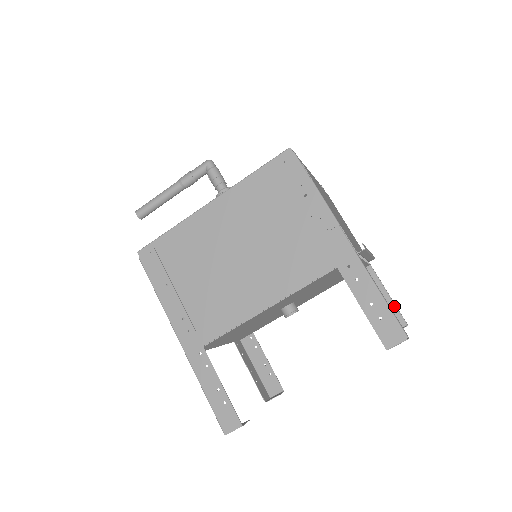
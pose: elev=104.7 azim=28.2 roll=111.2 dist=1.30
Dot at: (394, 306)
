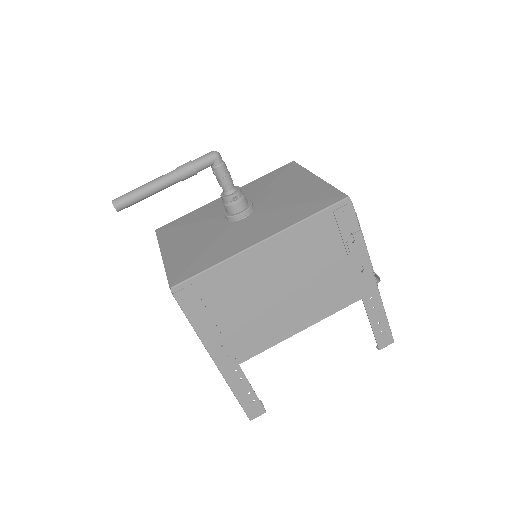
Dot at: occluded
